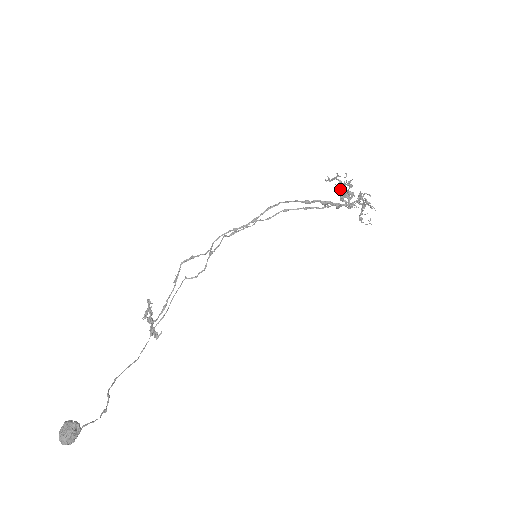
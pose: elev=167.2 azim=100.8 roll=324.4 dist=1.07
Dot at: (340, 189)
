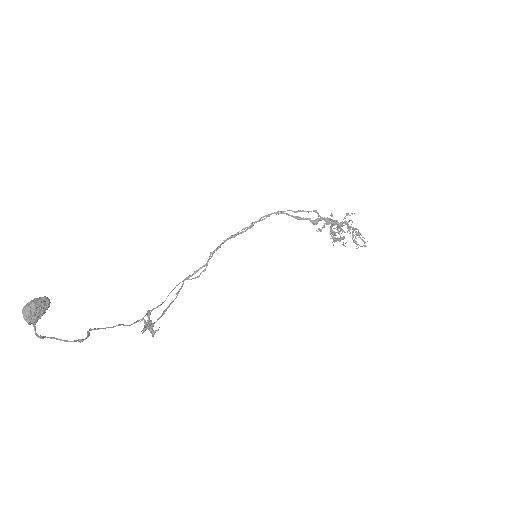
Dot at: (330, 226)
